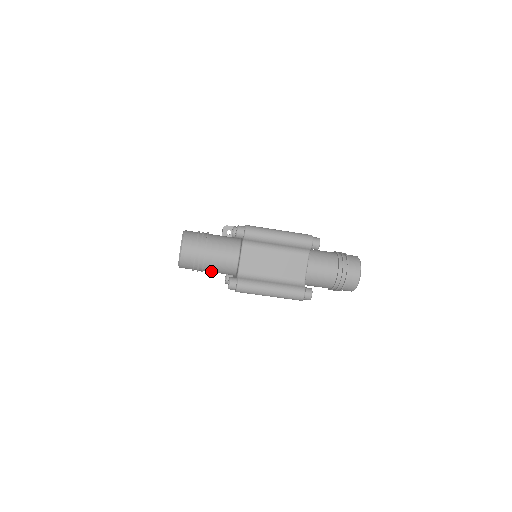
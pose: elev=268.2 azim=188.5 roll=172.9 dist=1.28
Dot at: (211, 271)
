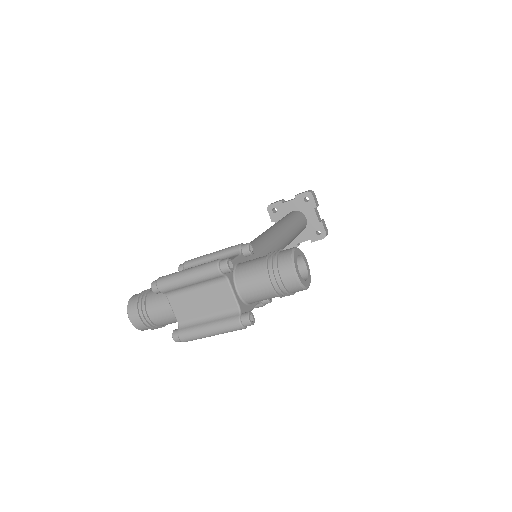
Dot at: occluded
